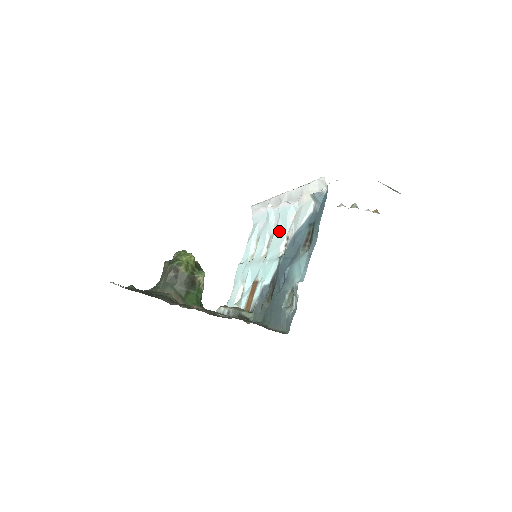
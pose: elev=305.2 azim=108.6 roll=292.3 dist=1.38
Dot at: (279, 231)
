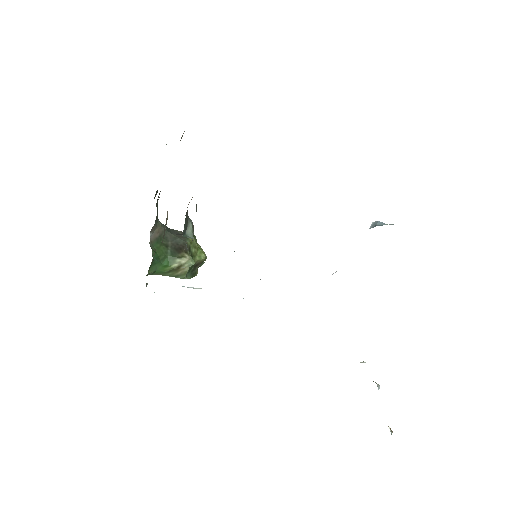
Dot at: occluded
